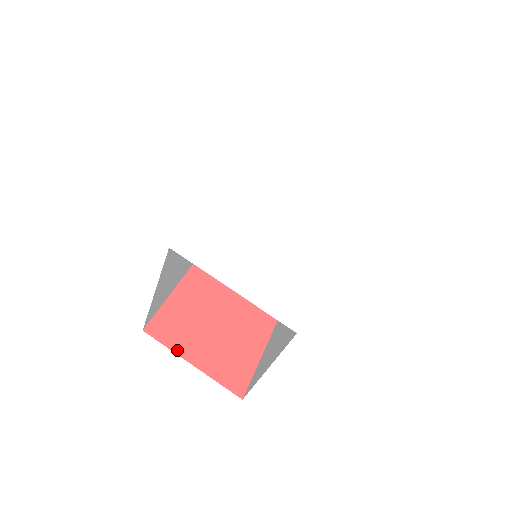
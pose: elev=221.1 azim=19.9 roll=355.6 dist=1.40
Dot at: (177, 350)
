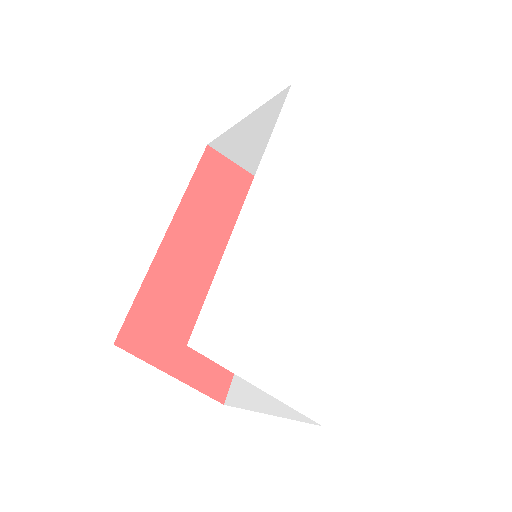
Dot at: (155, 362)
